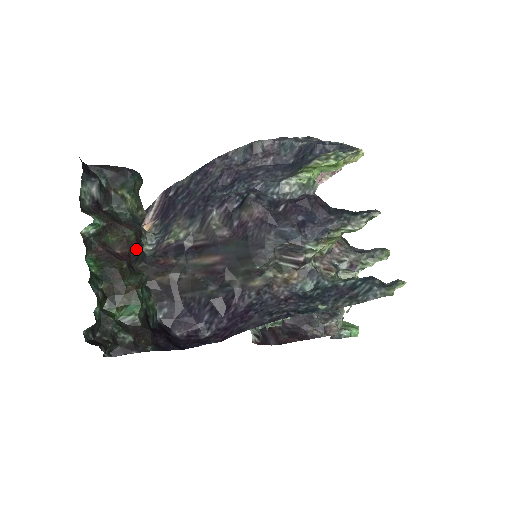
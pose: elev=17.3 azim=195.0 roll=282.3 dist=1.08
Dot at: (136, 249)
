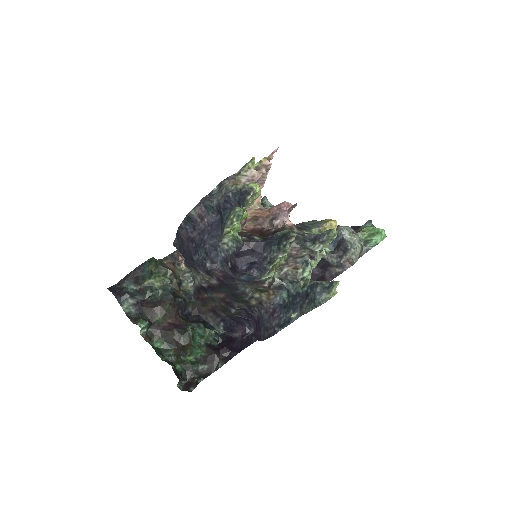
Dot at: (179, 307)
